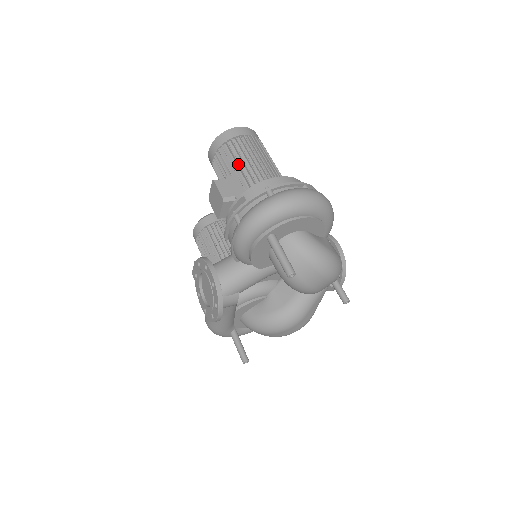
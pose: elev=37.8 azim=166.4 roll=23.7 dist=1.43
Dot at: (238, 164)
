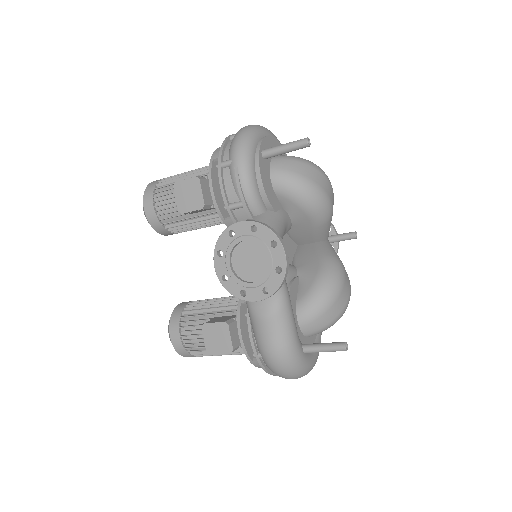
Dot at: (183, 177)
